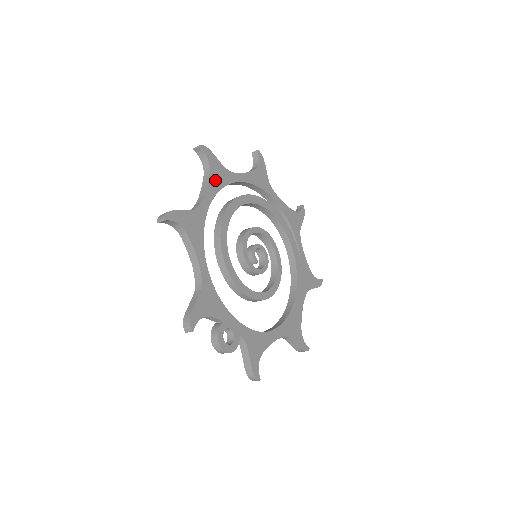
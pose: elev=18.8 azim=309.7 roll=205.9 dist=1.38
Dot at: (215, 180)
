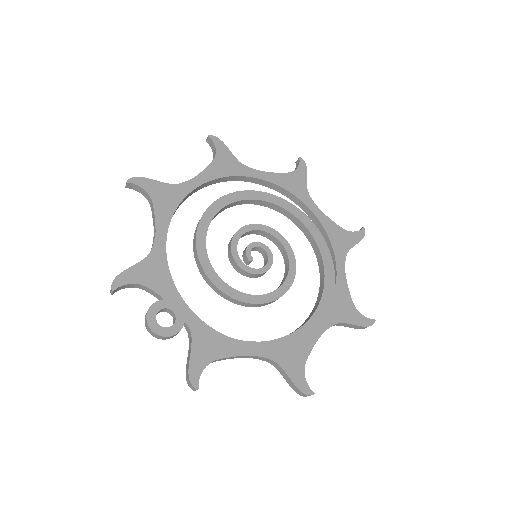
Dot at: (218, 168)
